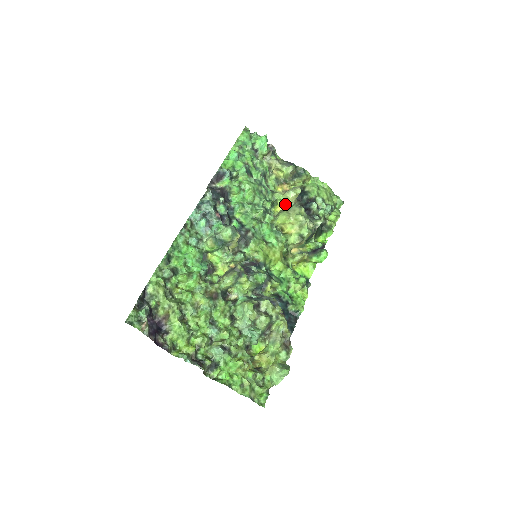
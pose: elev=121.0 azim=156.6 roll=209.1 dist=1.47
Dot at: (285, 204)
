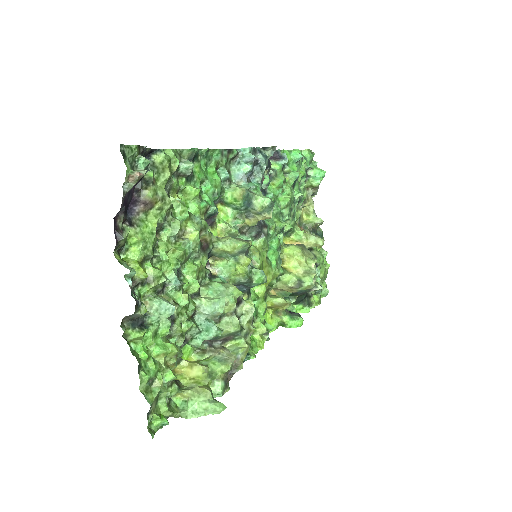
Dot at: (296, 243)
